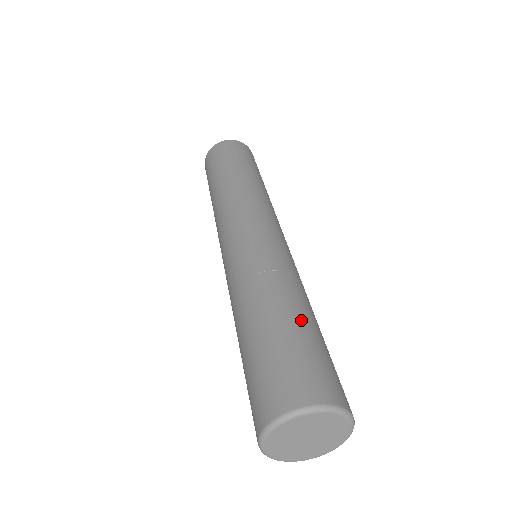
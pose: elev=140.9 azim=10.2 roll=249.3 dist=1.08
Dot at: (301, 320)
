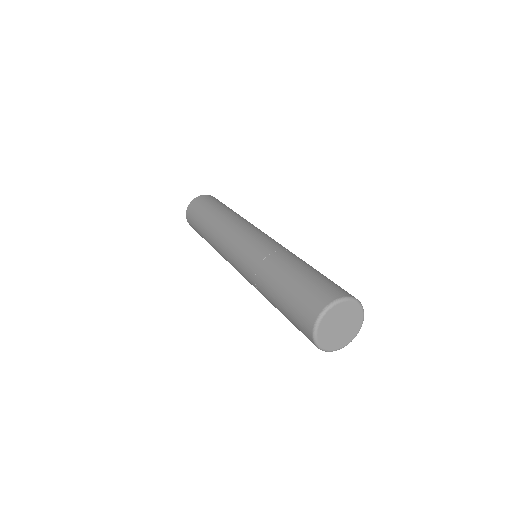
Dot at: (295, 272)
